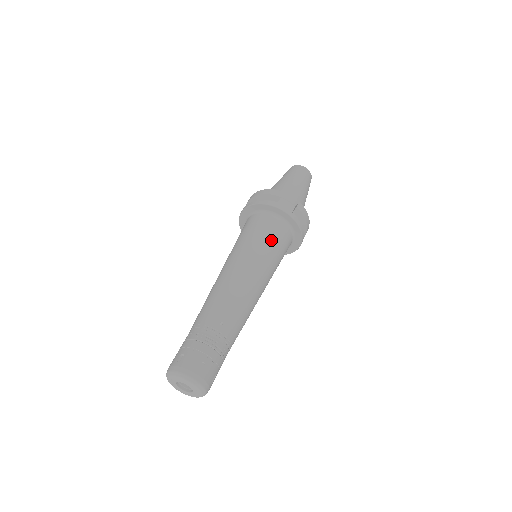
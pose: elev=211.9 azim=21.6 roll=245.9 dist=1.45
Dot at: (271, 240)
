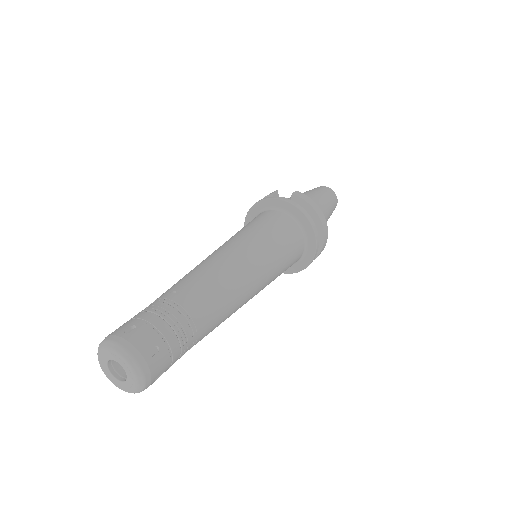
Dot at: (260, 225)
